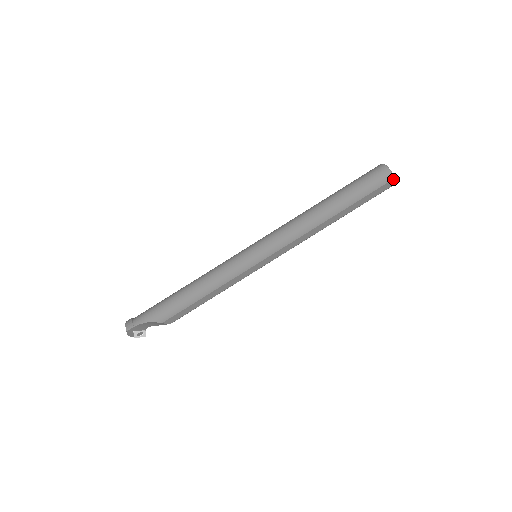
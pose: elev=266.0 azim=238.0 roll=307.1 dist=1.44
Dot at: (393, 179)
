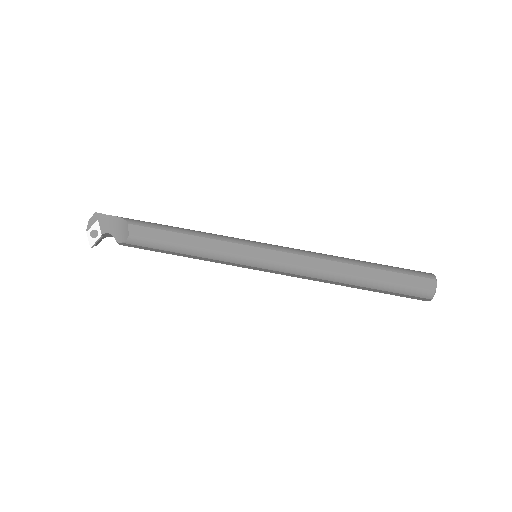
Dot at: (435, 280)
